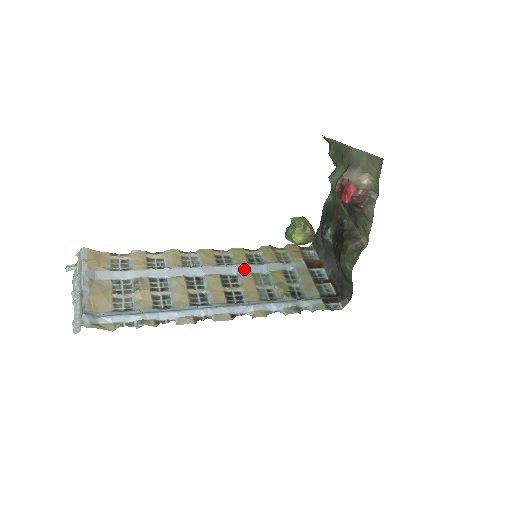
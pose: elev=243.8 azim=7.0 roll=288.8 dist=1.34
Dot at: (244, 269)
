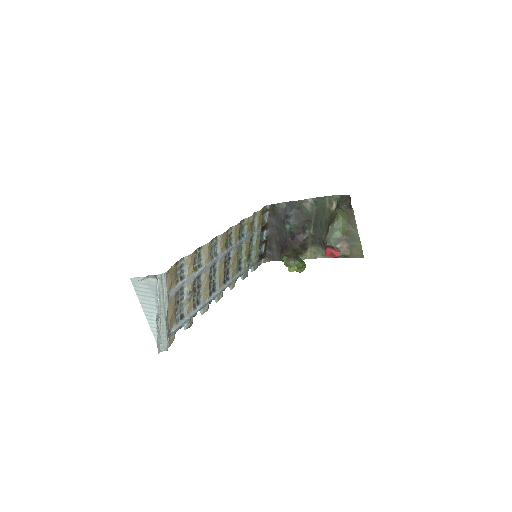
Dot at: (236, 247)
